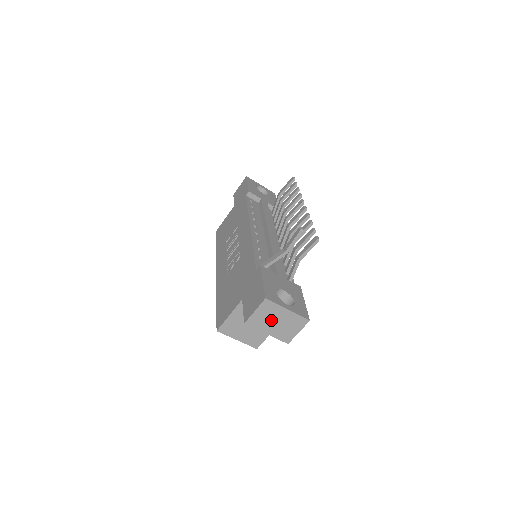
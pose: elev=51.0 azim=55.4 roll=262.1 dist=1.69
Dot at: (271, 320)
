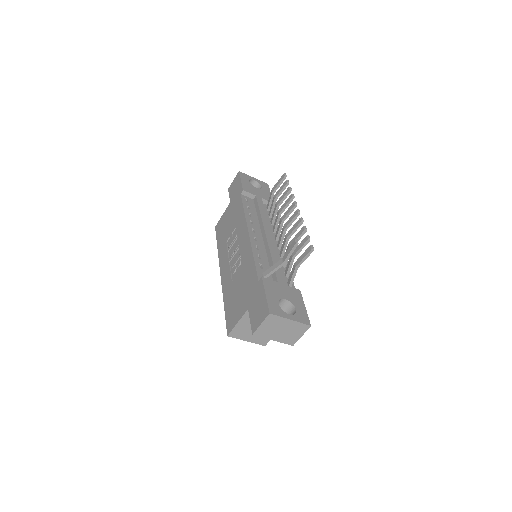
Dot at: (276, 329)
